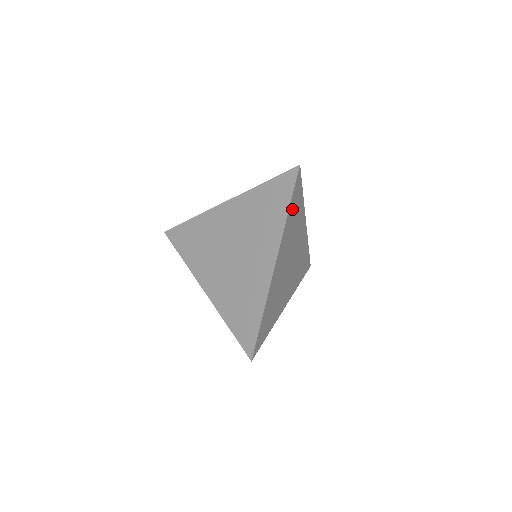
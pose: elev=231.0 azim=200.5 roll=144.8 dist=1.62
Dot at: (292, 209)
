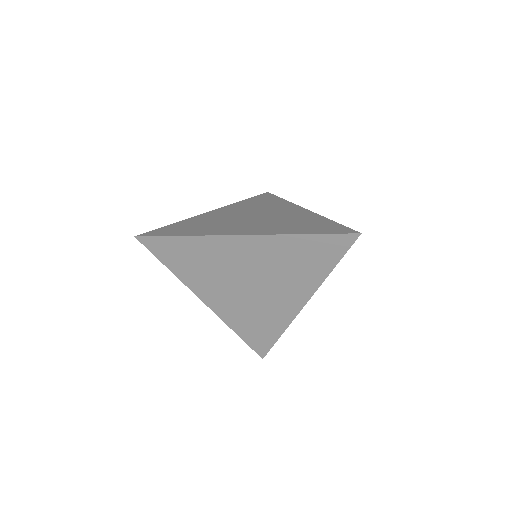
Dot at: occluded
